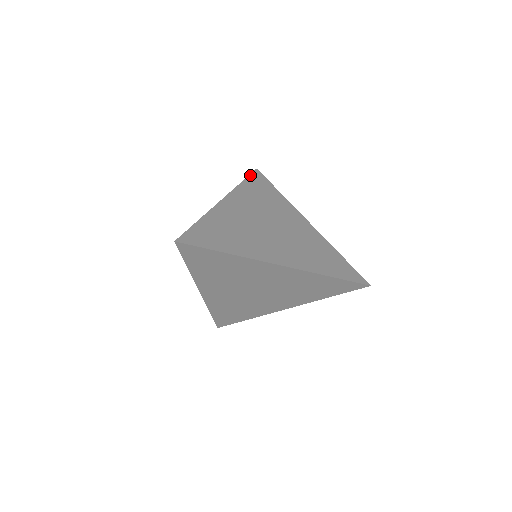
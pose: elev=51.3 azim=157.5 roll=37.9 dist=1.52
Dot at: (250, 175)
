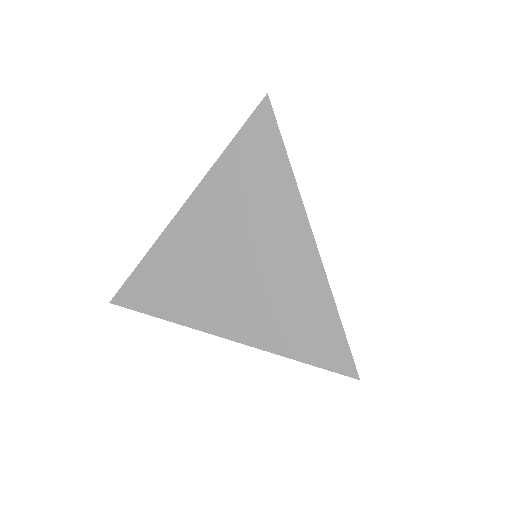
Dot at: occluded
